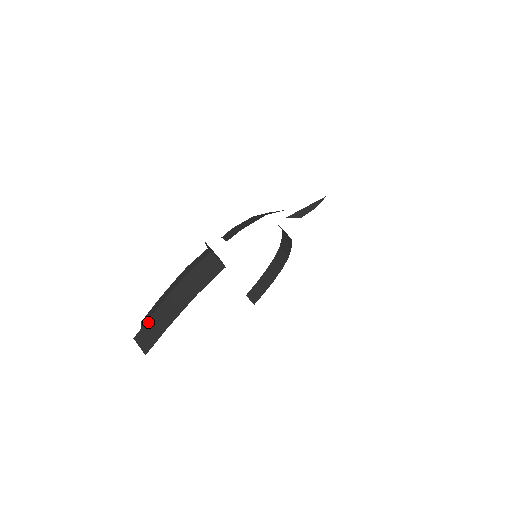
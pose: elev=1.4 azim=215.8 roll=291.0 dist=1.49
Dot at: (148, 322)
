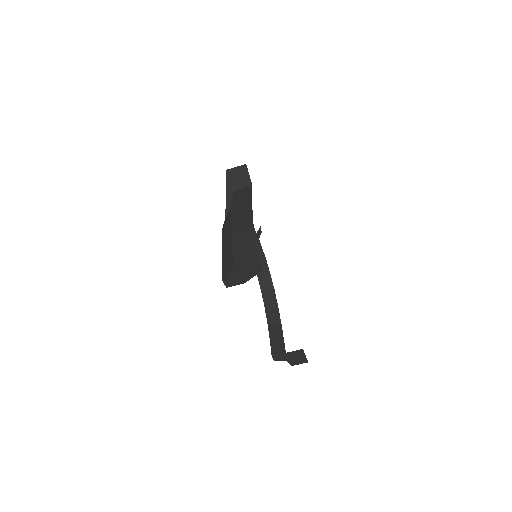
Dot at: (233, 238)
